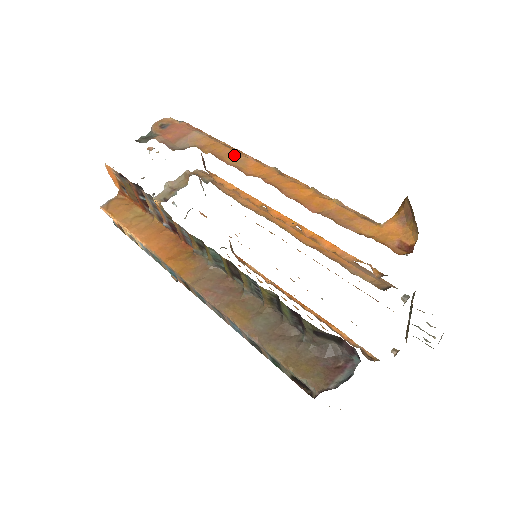
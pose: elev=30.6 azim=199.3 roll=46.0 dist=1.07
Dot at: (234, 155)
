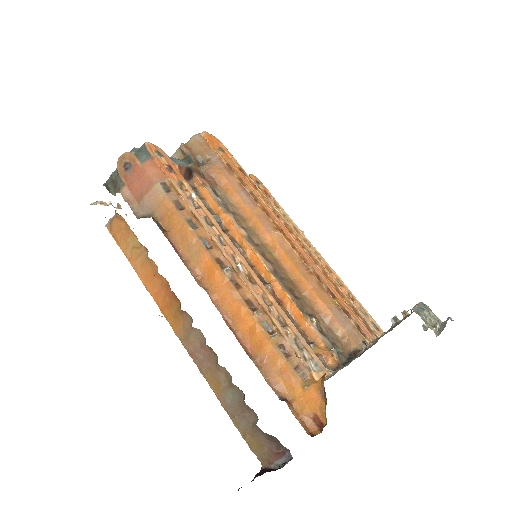
Dot at: (190, 242)
